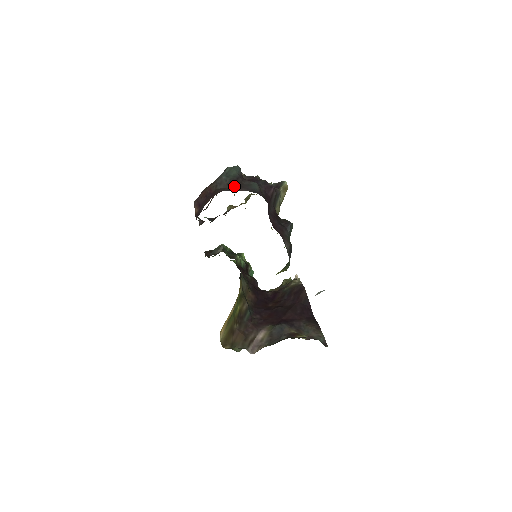
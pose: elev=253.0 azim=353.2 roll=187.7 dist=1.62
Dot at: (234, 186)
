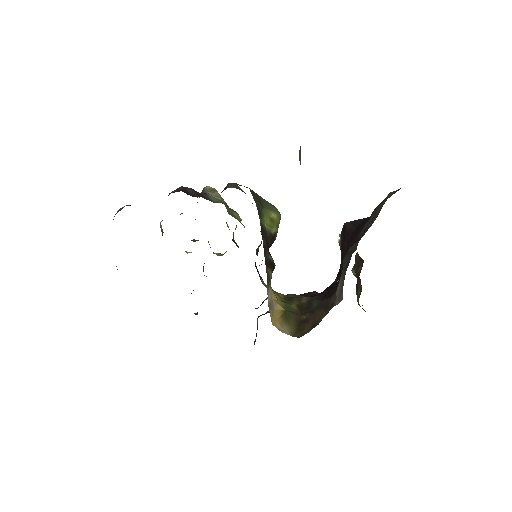
Dot at: occluded
